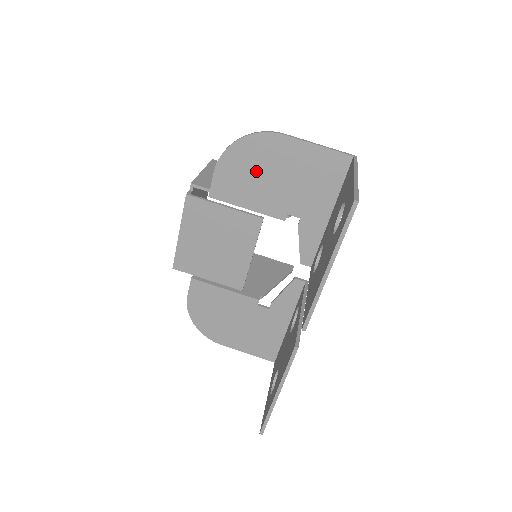
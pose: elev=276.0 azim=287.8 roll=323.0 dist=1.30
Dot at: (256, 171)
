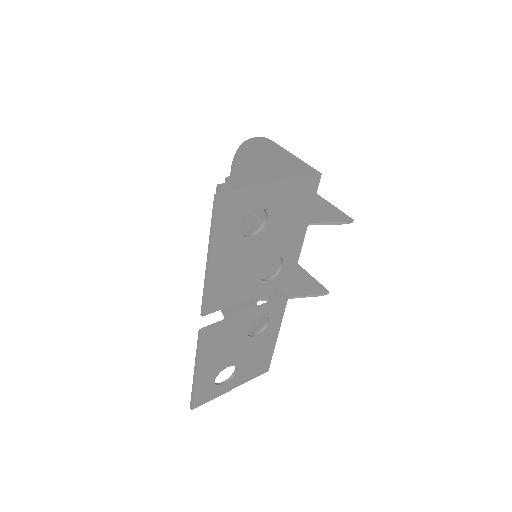
Dot at: (254, 173)
